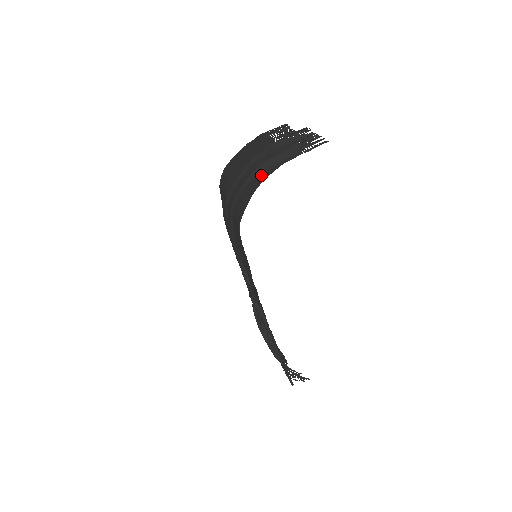
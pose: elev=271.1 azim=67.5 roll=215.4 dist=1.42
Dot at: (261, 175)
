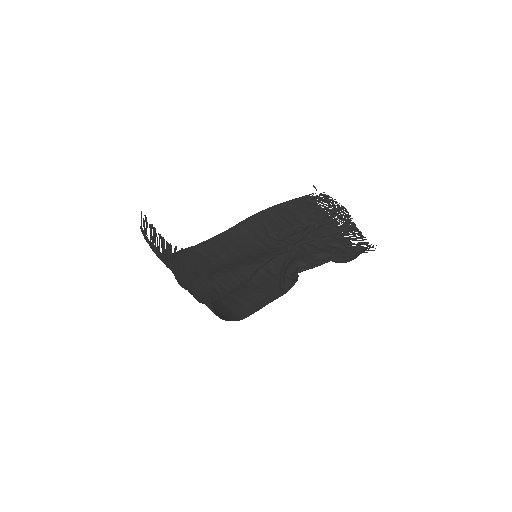
Dot at: occluded
